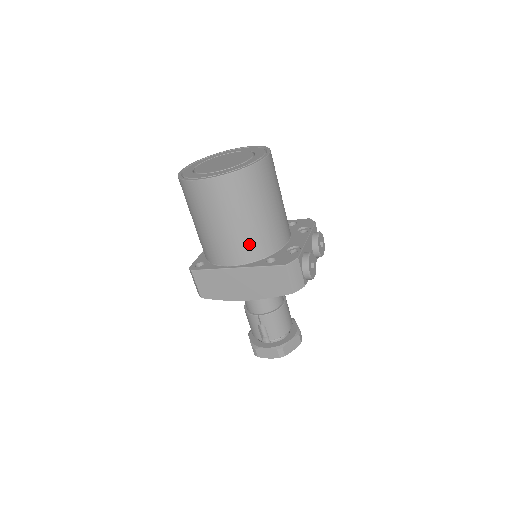
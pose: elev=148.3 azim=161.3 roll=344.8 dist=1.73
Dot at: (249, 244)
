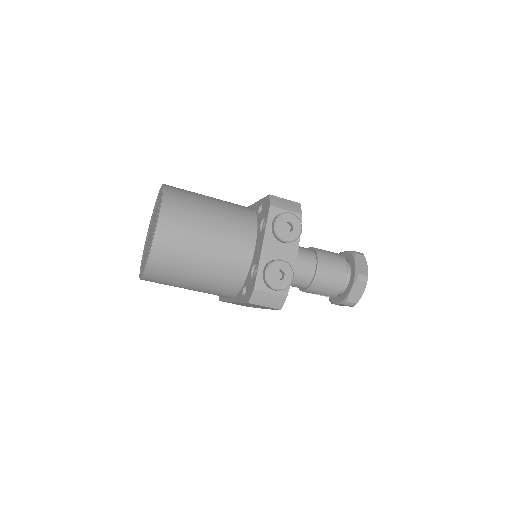
Dot at: (219, 288)
